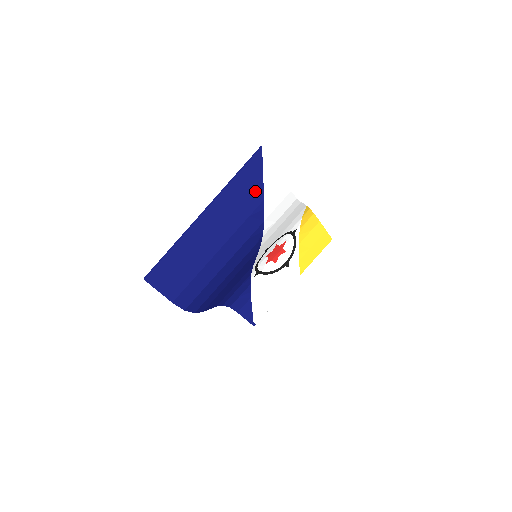
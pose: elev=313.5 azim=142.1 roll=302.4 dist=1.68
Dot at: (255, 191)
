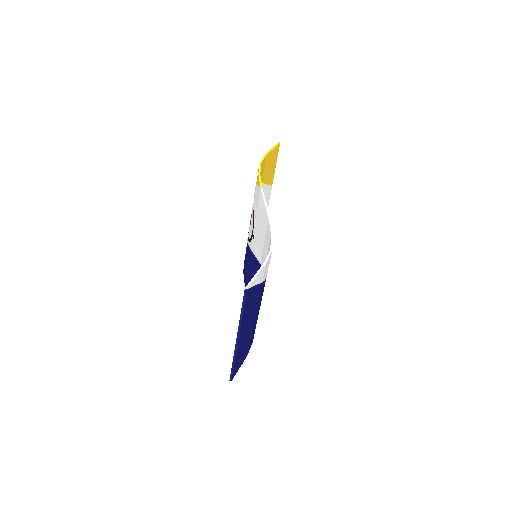
Dot at: (256, 292)
